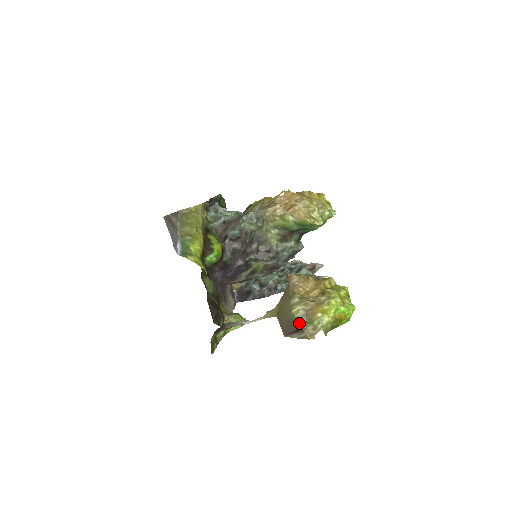
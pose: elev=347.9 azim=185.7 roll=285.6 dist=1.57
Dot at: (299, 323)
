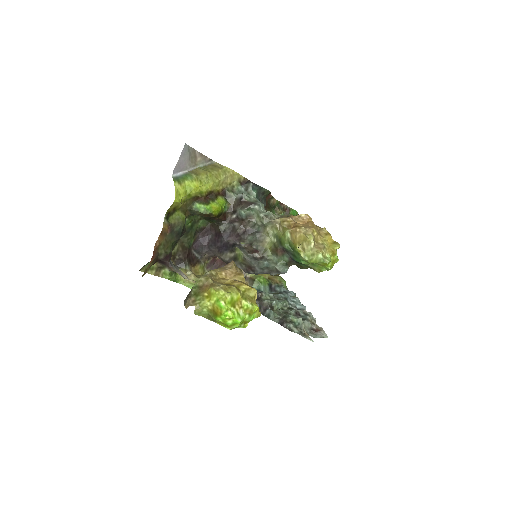
Dot at: (192, 290)
